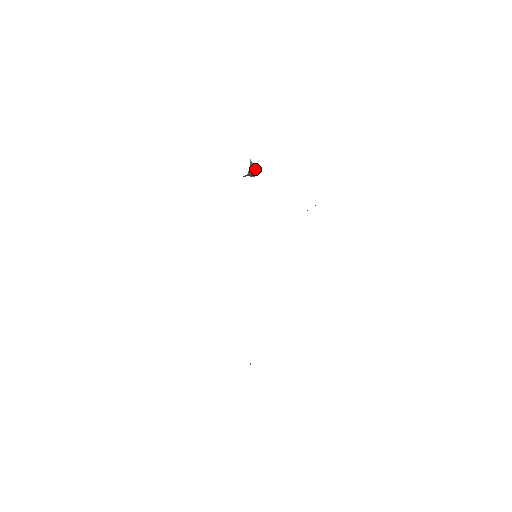
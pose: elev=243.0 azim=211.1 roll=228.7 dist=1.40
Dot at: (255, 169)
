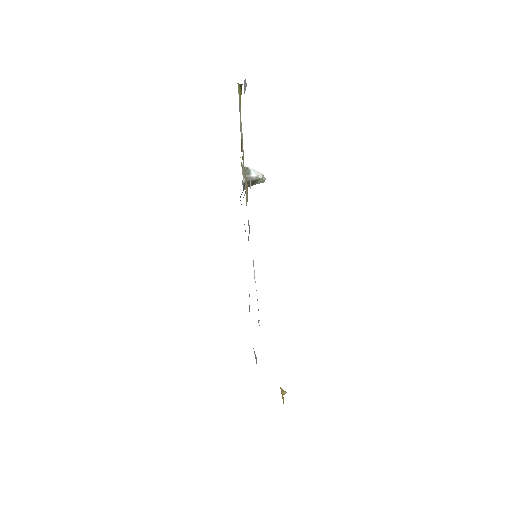
Dot at: (257, 173)
